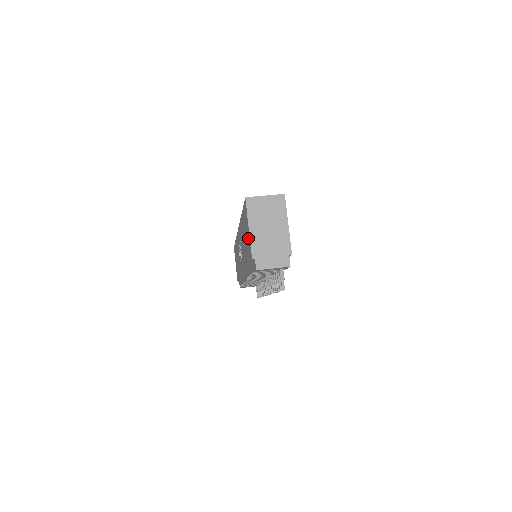
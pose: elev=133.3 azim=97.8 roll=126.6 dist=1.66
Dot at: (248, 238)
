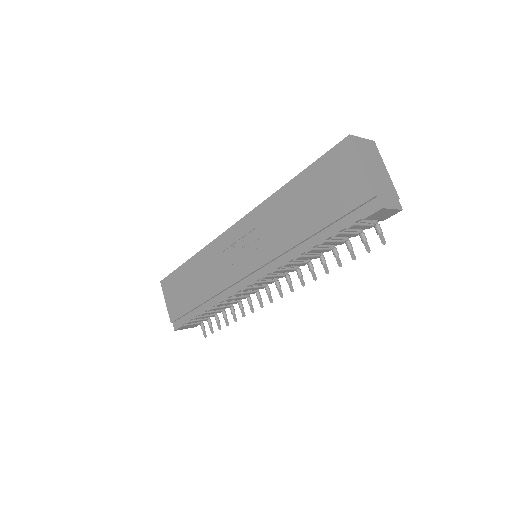
Dot at: (352, 181)
